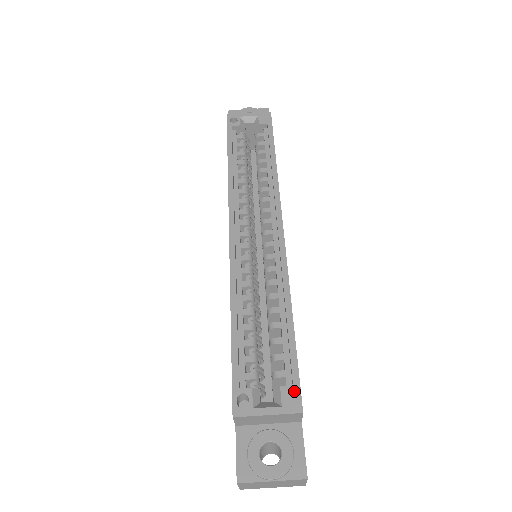
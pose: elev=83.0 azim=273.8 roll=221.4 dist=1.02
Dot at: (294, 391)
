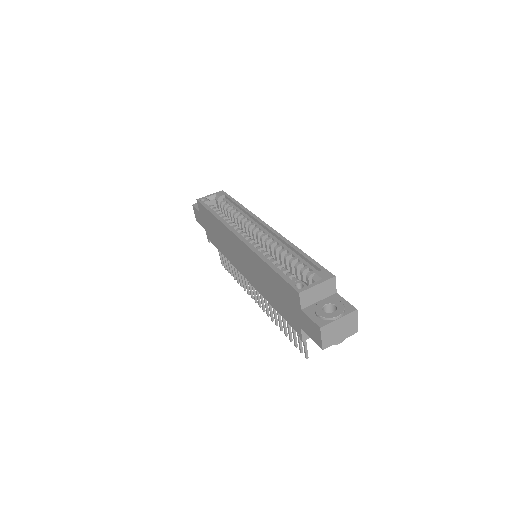
Dot at: (324, 272)
